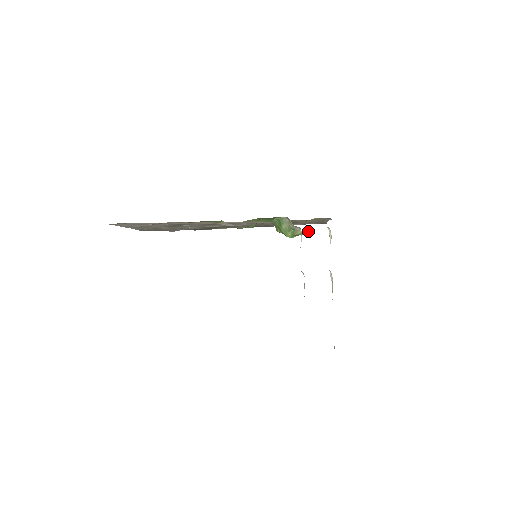
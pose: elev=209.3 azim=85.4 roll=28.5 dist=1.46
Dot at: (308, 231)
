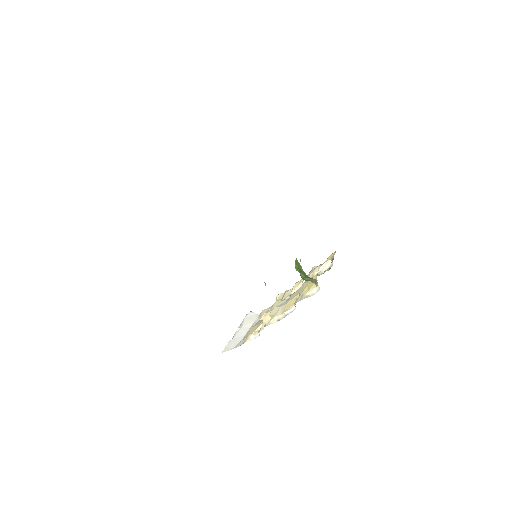
Dot at: occluded
